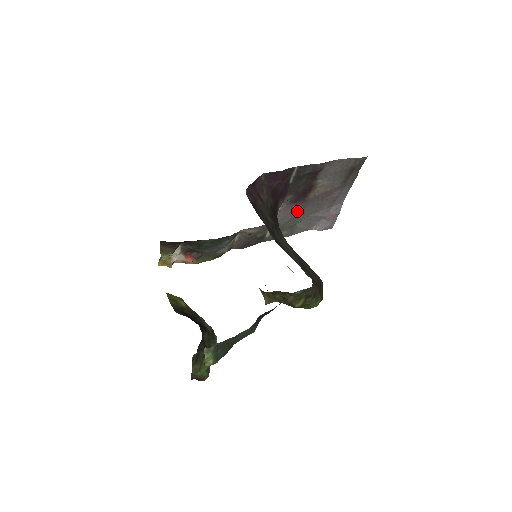
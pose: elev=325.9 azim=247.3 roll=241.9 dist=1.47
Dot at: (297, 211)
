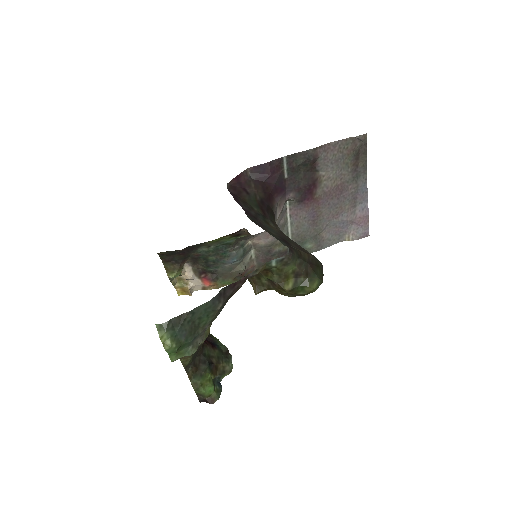
Dot at: (312, 215)
